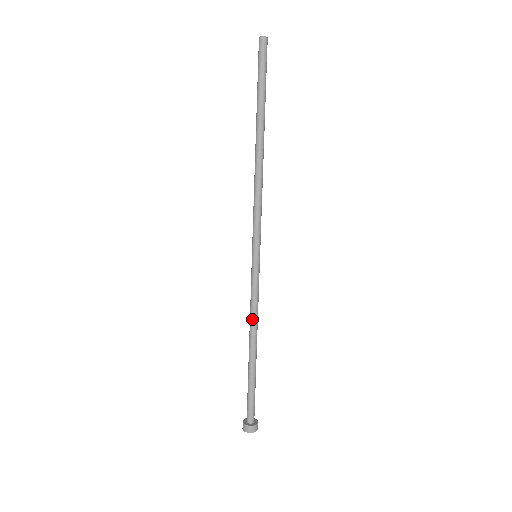
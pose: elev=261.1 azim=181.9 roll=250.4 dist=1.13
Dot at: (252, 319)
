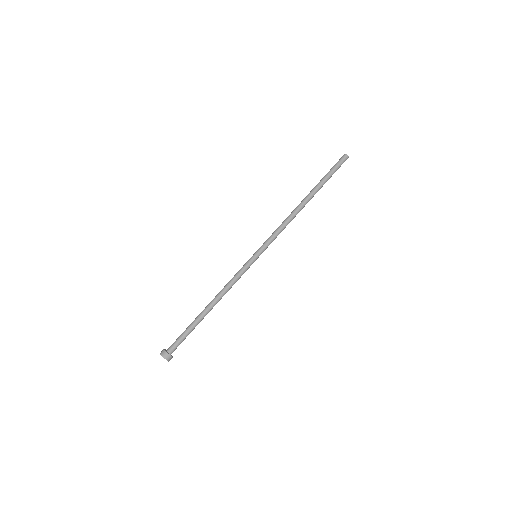
Dot at: (223, 288)
